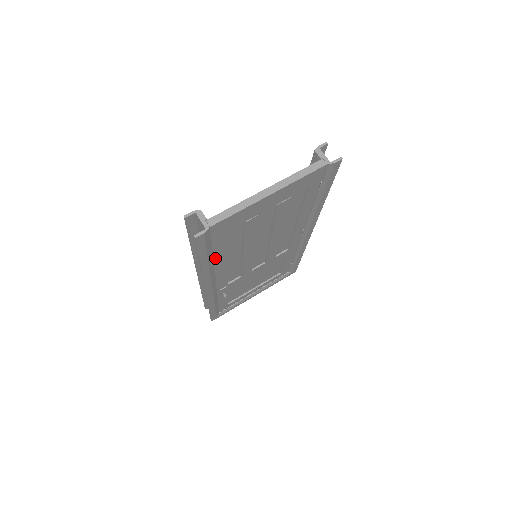
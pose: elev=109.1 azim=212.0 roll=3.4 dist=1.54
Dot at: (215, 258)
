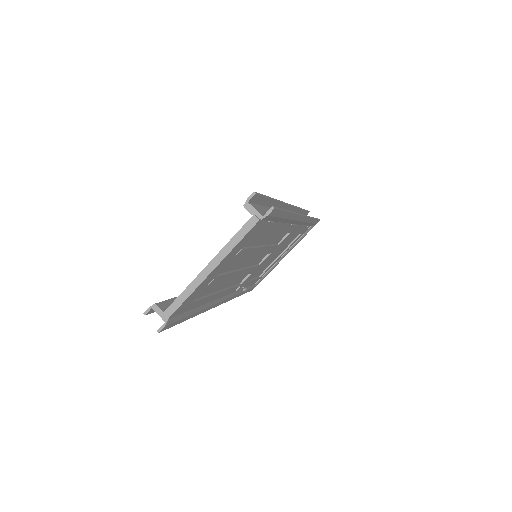
Dot at: (202, 304)
